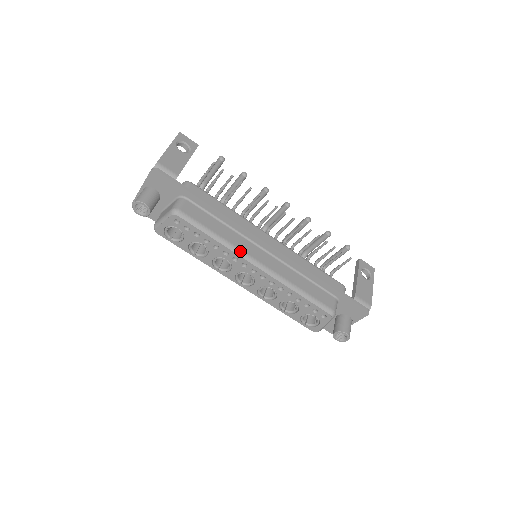
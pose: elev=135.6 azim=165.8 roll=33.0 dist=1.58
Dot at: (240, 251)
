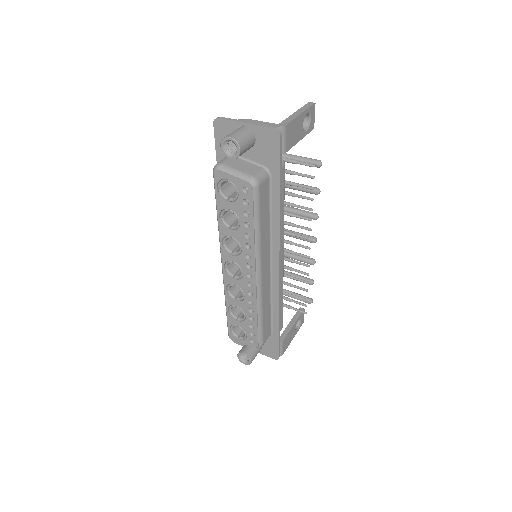
Dot at: (260, 256)
